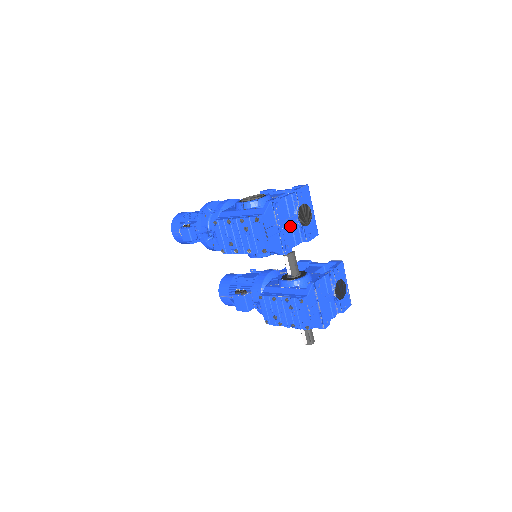
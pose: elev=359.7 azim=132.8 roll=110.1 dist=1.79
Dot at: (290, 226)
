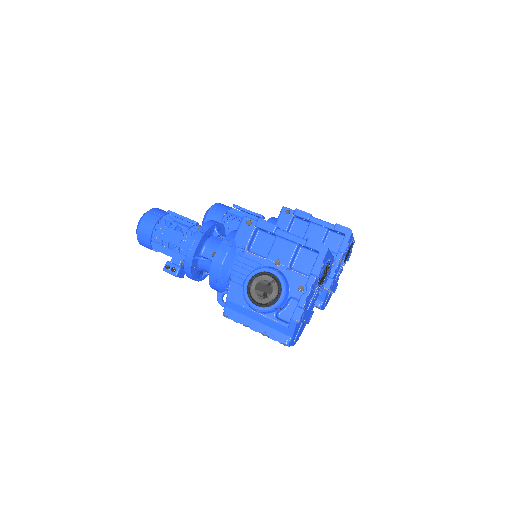
Dot at: (312, 302)
